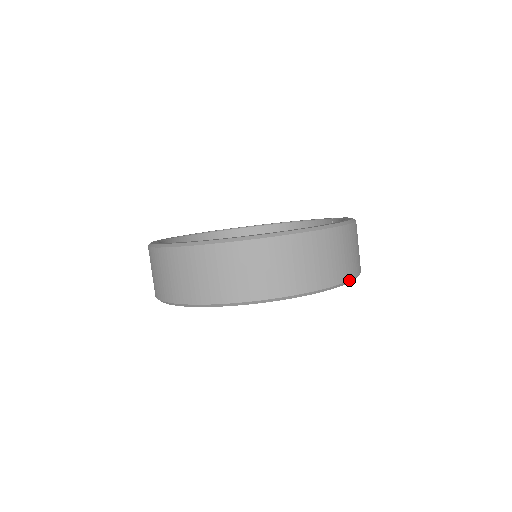
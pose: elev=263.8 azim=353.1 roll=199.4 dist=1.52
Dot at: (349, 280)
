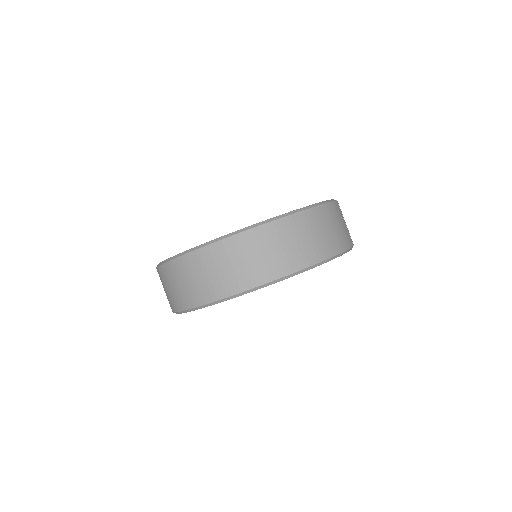
Dot at: (291, 273)
